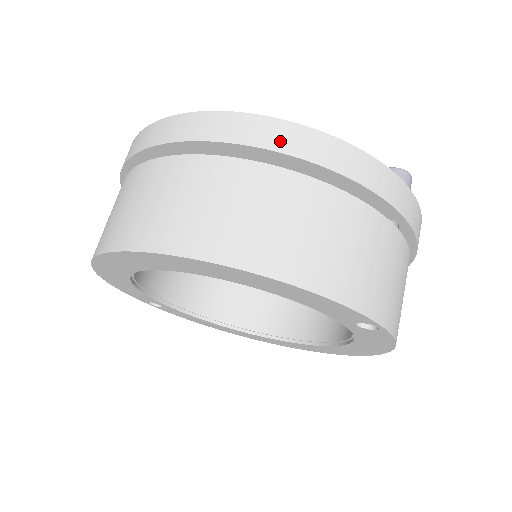
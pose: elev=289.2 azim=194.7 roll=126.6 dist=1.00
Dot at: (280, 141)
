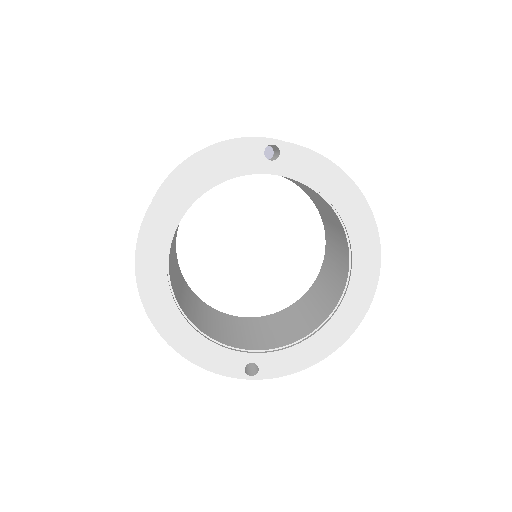
Dot at: occluded
